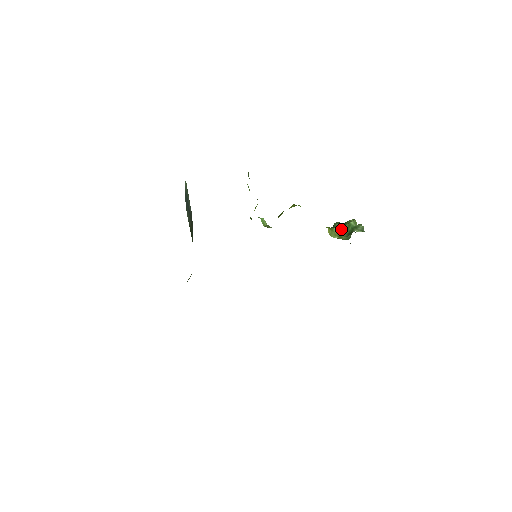
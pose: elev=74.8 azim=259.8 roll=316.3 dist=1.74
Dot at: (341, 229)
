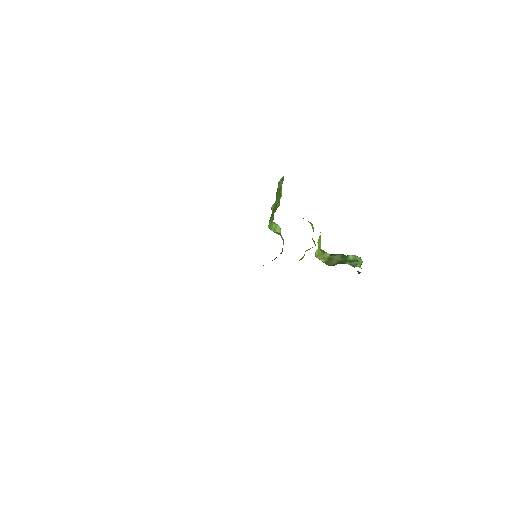
Dot at: (338, 259)
